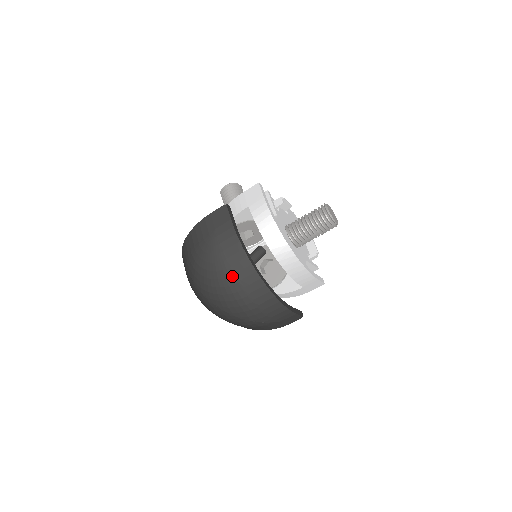
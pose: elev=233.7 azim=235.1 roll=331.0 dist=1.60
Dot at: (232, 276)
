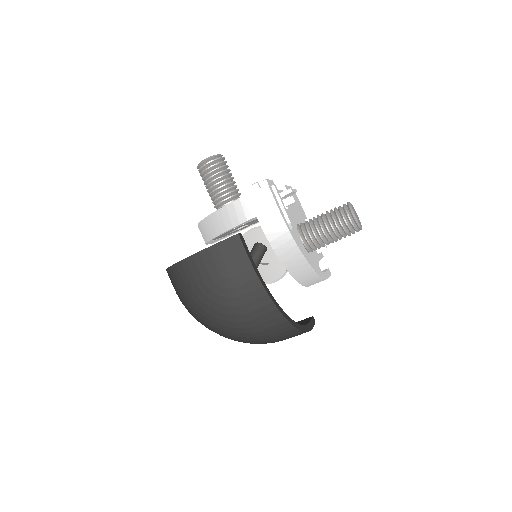
Dot at: (252, 320)
